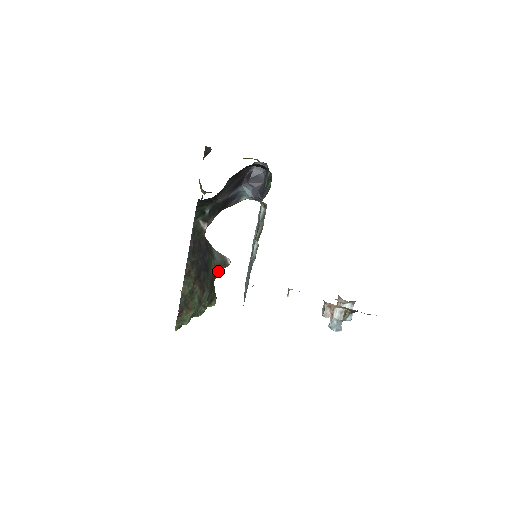
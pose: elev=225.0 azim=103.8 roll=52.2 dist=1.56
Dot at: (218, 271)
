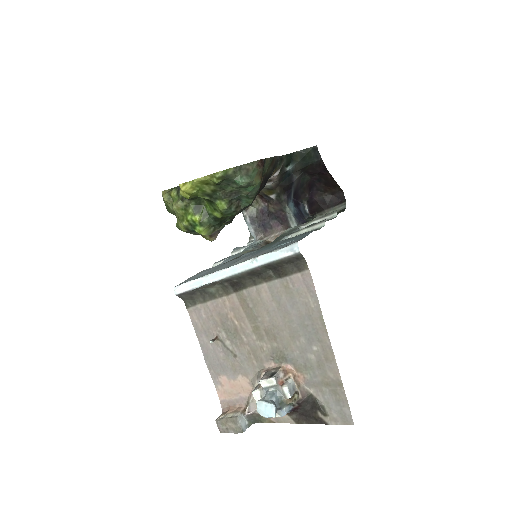
Dot at: (231, 219)
